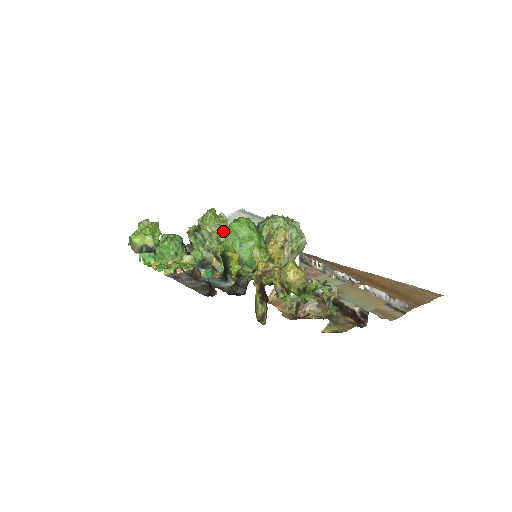
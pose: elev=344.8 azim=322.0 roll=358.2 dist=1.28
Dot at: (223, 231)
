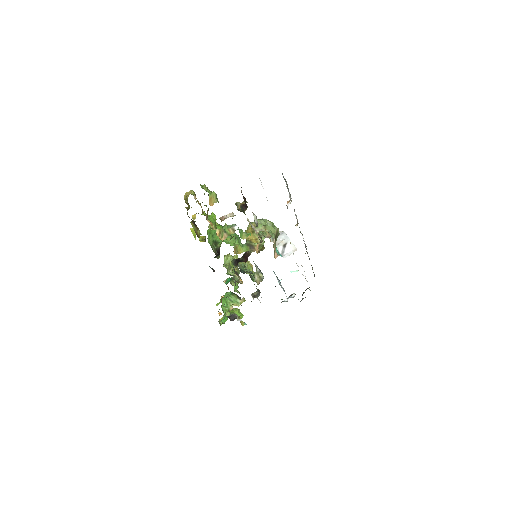
Dot at: occluded
